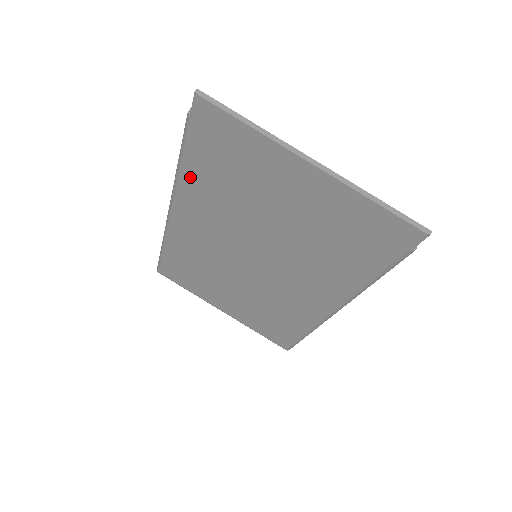
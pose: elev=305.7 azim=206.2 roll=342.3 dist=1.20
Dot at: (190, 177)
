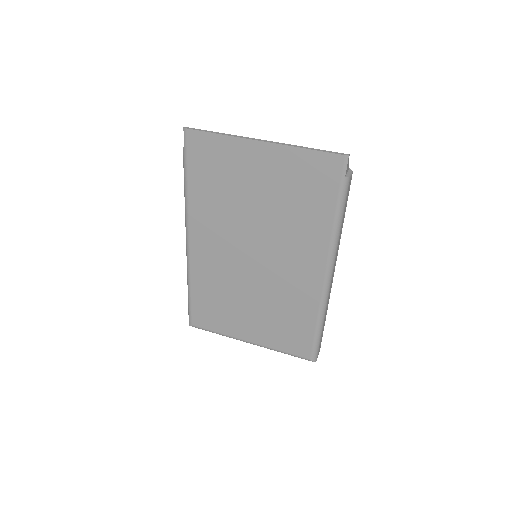
Dot at: (194, 199)
